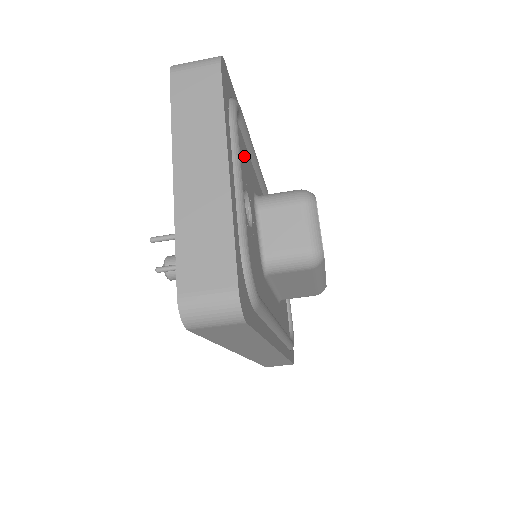
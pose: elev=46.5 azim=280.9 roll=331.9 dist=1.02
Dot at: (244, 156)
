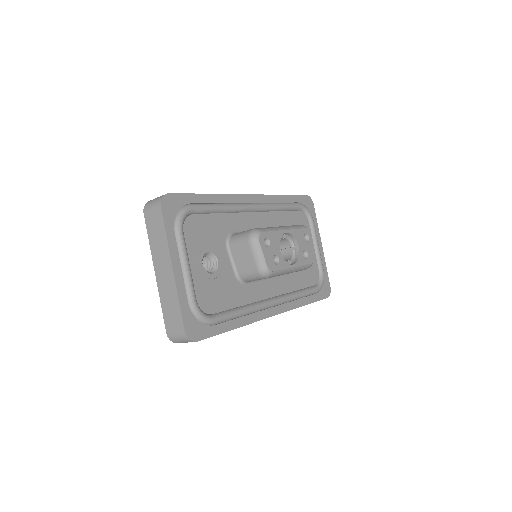
Dot at: (206, 227)
